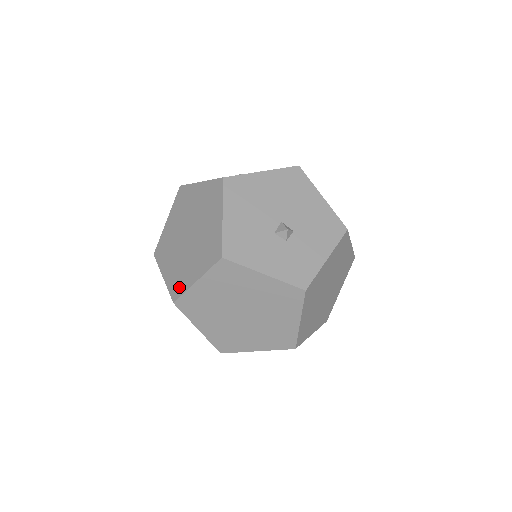
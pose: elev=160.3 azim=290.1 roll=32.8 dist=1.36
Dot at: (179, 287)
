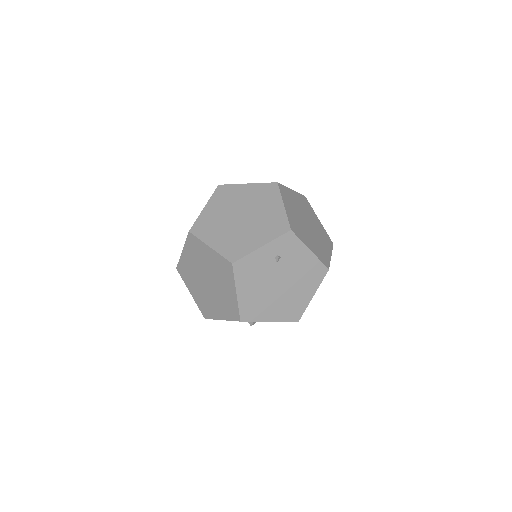
Dot at: occluded
